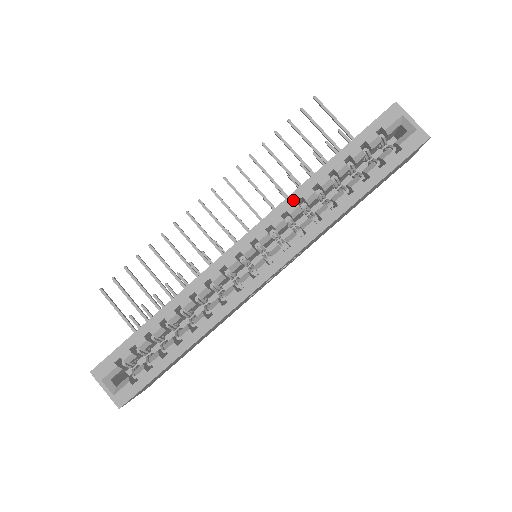
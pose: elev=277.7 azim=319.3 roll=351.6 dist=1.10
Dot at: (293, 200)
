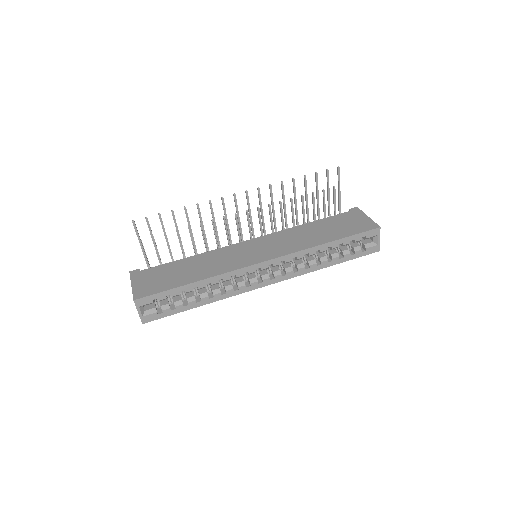
Dot at: (303, 253)
